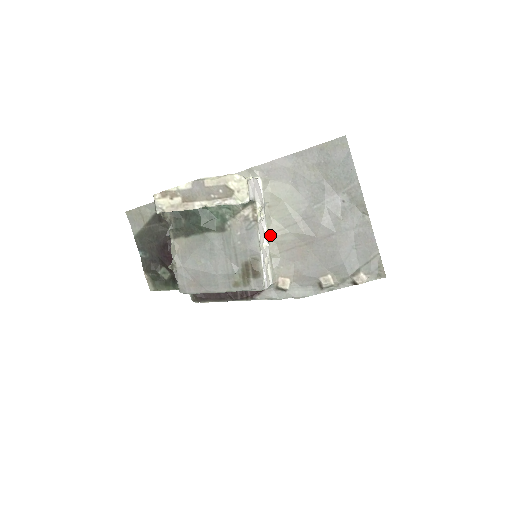
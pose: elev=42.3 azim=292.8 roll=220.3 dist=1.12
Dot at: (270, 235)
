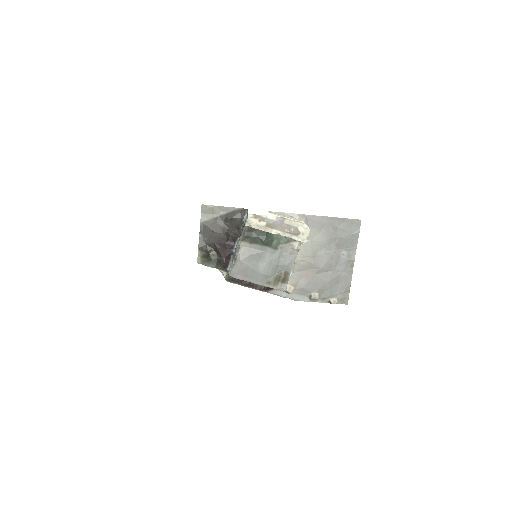
Dot at: occluded
